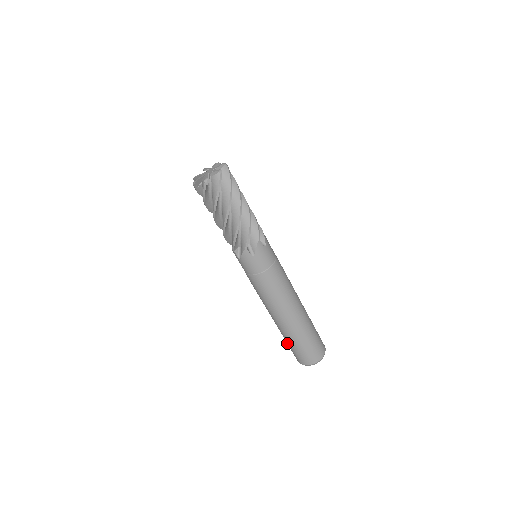
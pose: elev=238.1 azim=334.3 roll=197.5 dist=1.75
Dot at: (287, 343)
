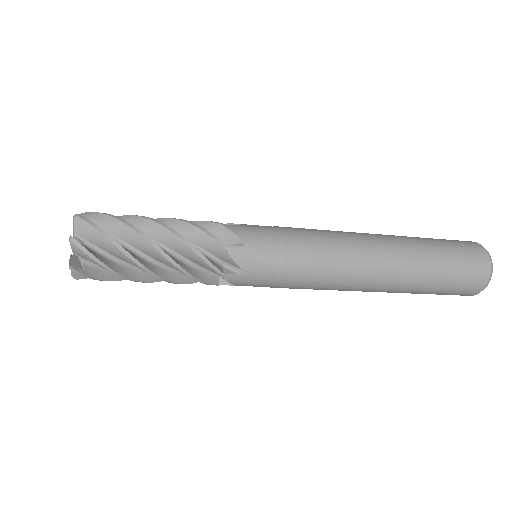
Dot at: occluded
